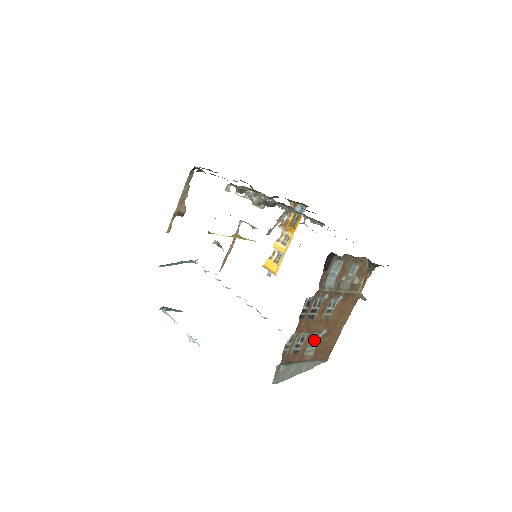
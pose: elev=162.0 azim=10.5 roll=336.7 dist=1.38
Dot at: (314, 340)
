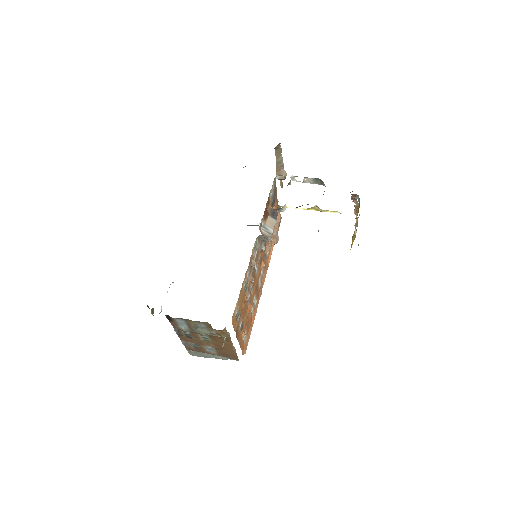
Dot at: occluded
